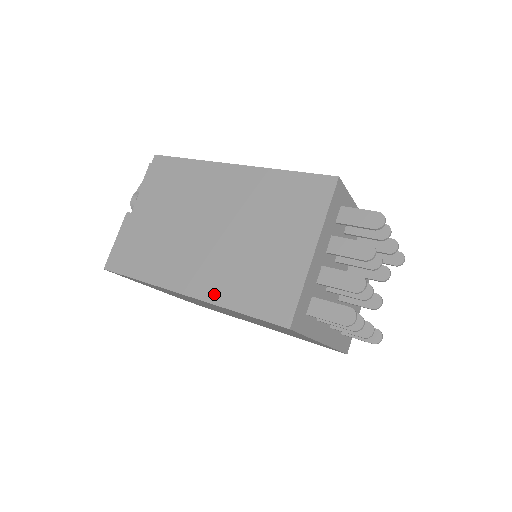
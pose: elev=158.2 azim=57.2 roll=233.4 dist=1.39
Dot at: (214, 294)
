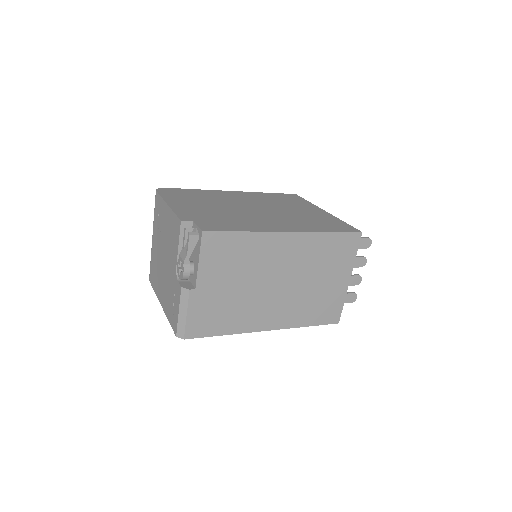
Dot at: (291, 323)
